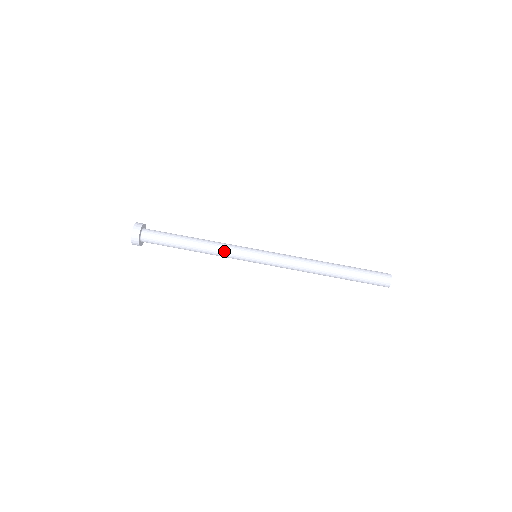
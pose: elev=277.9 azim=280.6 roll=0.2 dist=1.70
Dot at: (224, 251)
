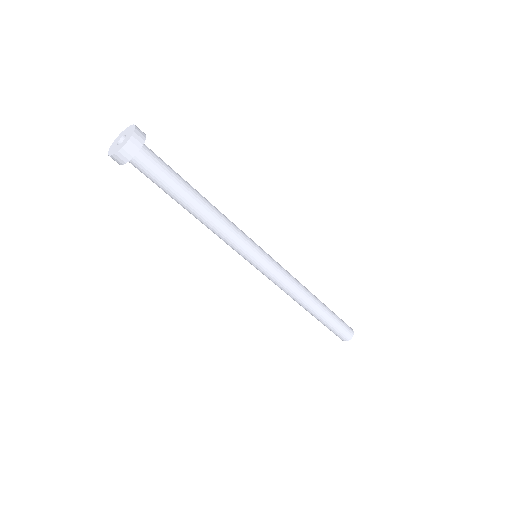
Dot at: occluded
